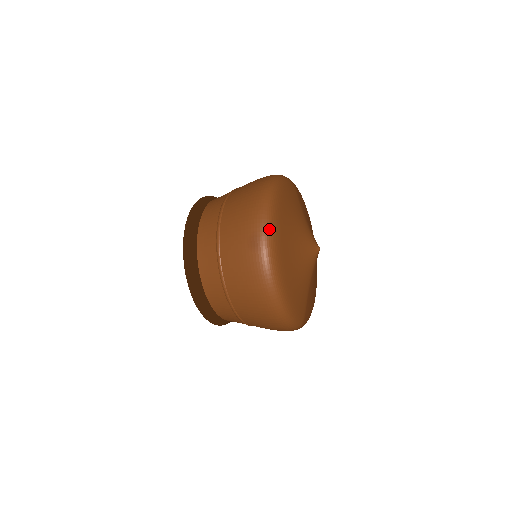
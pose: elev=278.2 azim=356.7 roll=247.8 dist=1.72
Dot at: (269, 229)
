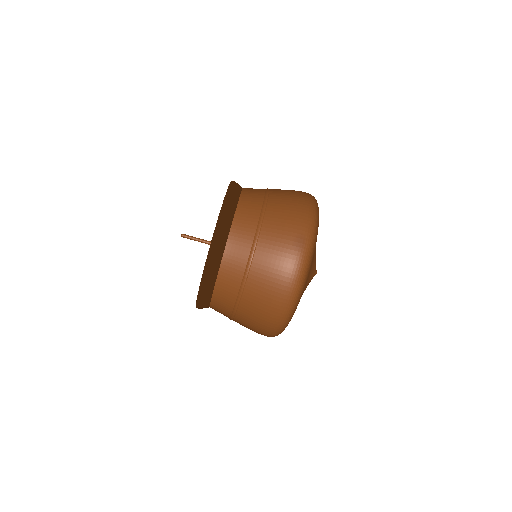
Dot at: (314, 237)
